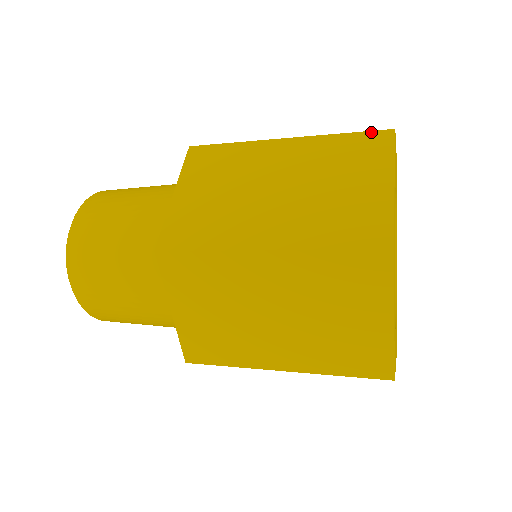
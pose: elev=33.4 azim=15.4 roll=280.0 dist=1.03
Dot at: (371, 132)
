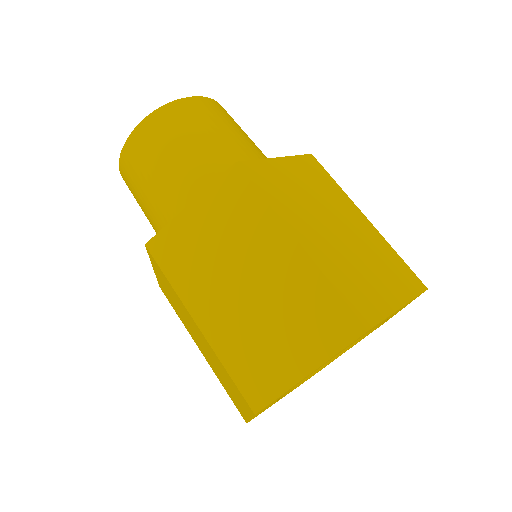
Dot at: (351, 312)
